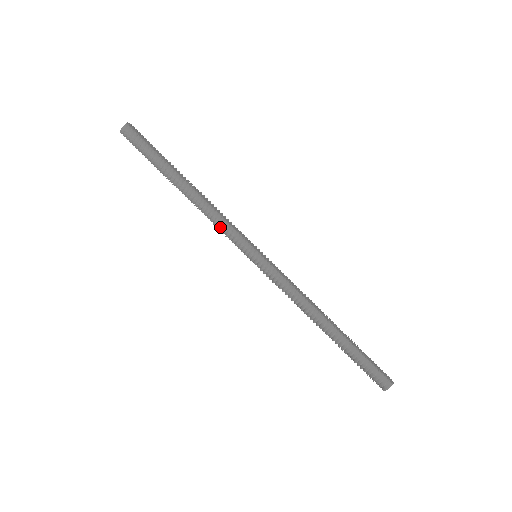
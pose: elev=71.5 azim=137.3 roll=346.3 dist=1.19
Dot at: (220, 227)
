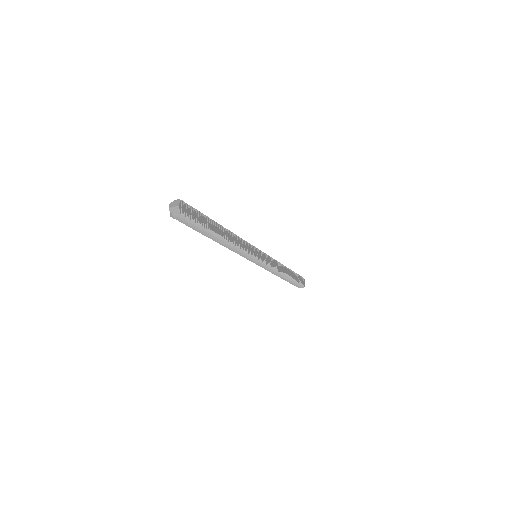
Dot at: (239, 253)
